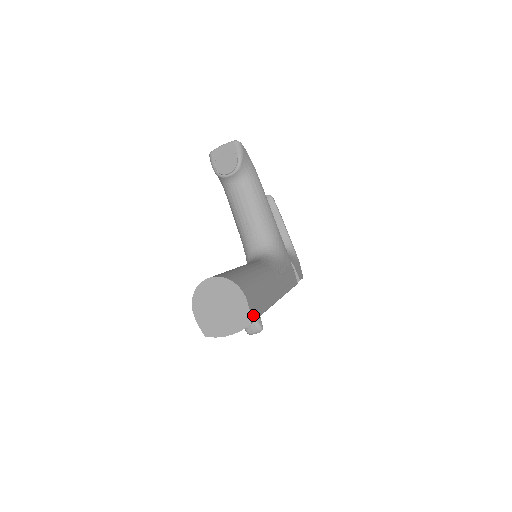
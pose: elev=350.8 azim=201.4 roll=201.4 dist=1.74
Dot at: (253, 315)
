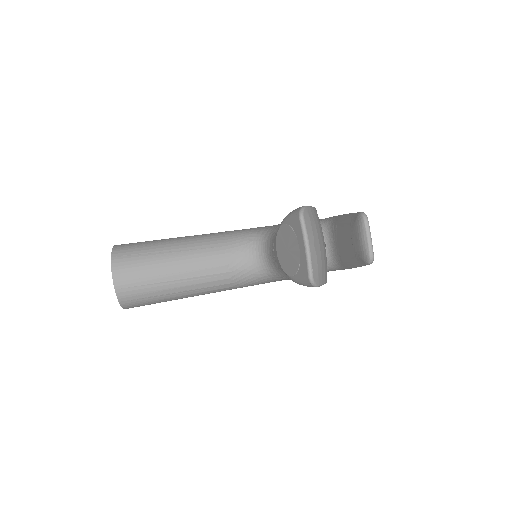
Dot at: occluded
